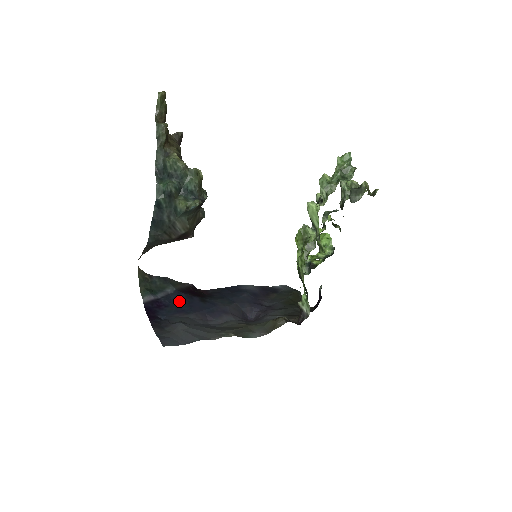
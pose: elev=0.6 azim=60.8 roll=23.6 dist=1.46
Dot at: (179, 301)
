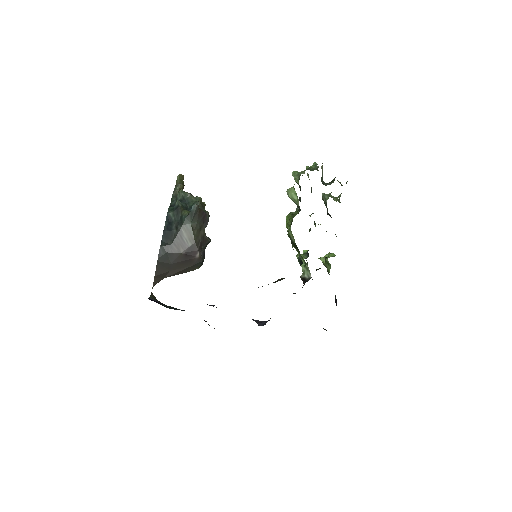
Dot at: occluded
